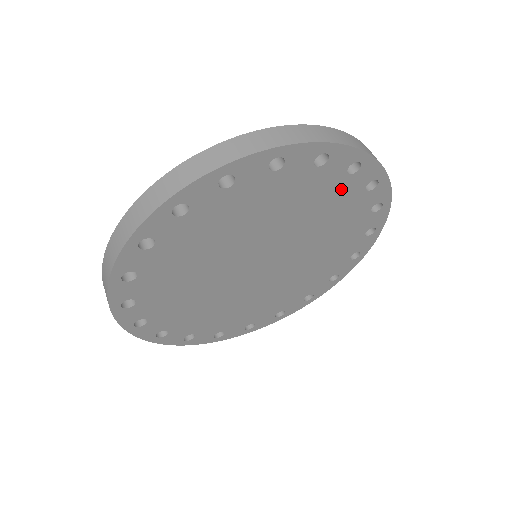
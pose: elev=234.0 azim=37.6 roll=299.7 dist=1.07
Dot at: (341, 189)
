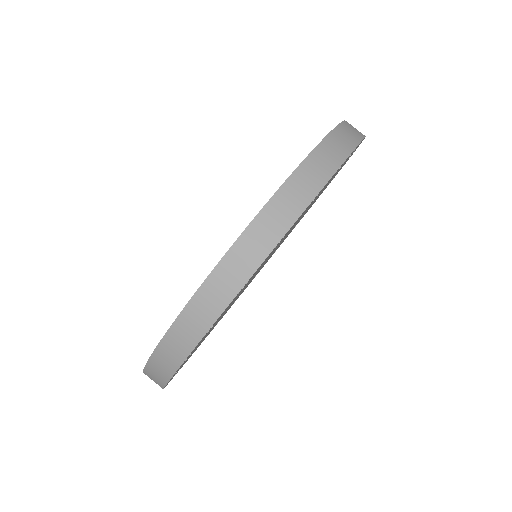
Dot at: occluded
